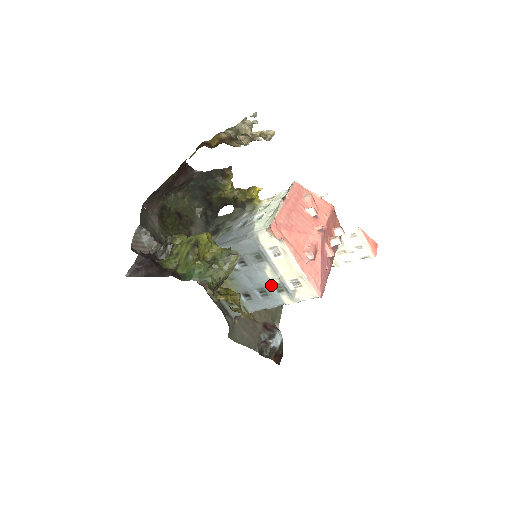
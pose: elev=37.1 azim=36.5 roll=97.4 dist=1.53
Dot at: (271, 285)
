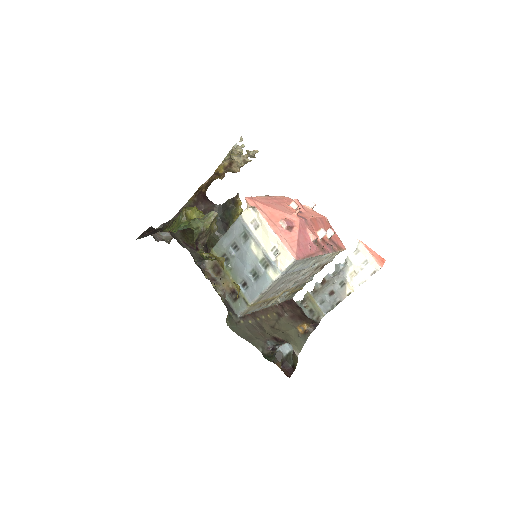
Dot at: (258, 263)
